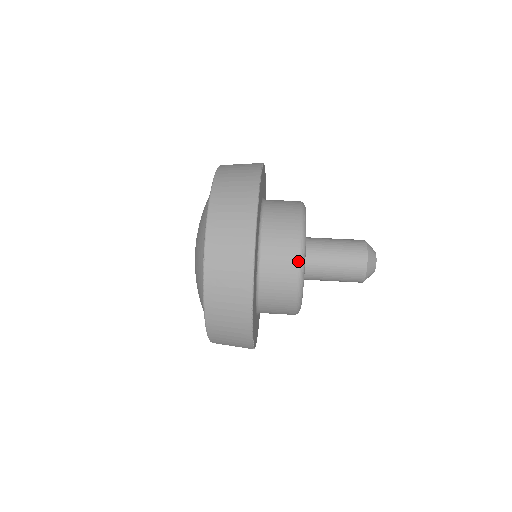
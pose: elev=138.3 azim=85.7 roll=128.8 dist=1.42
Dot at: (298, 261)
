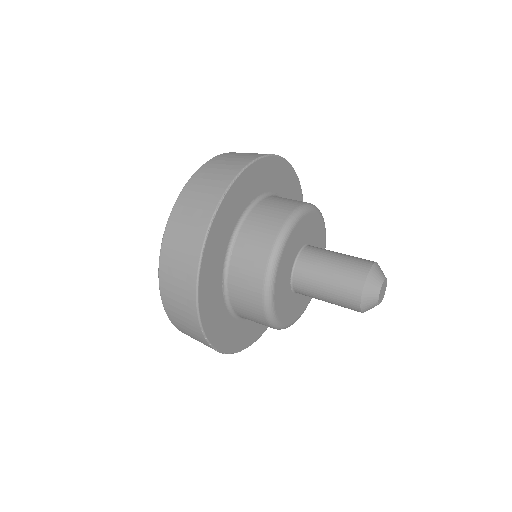
Dot at: (263, 294)
